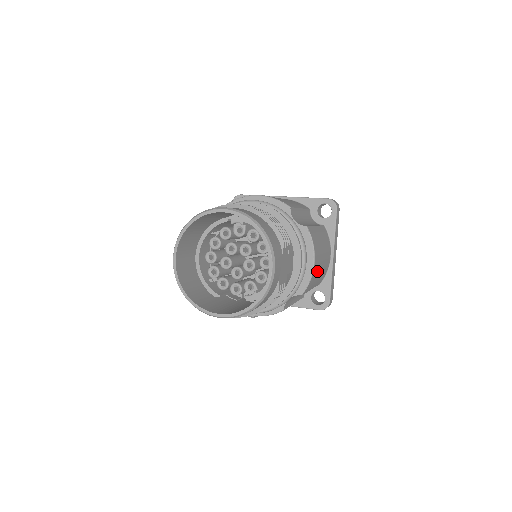
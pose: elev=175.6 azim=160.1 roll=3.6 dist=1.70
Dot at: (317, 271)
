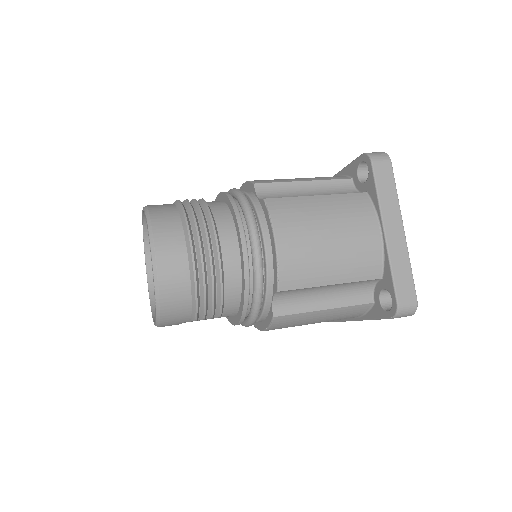
Dot at: occluded
